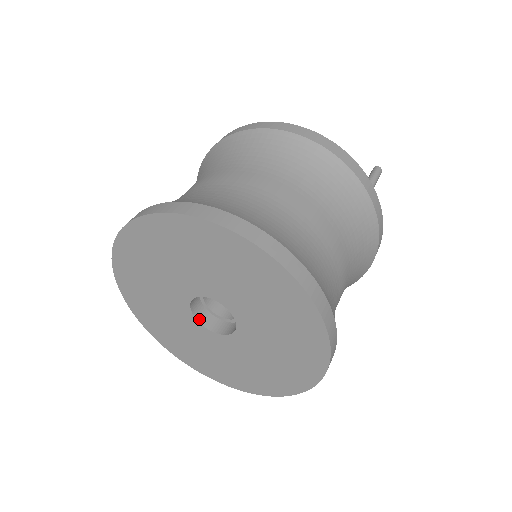
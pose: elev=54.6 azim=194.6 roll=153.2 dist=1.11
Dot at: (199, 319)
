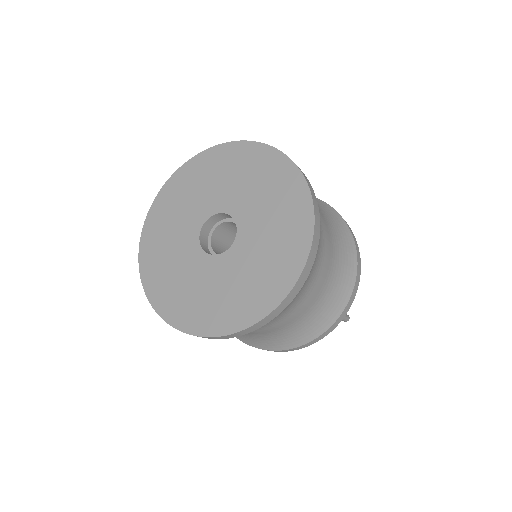
Dot at: (202, 232)
